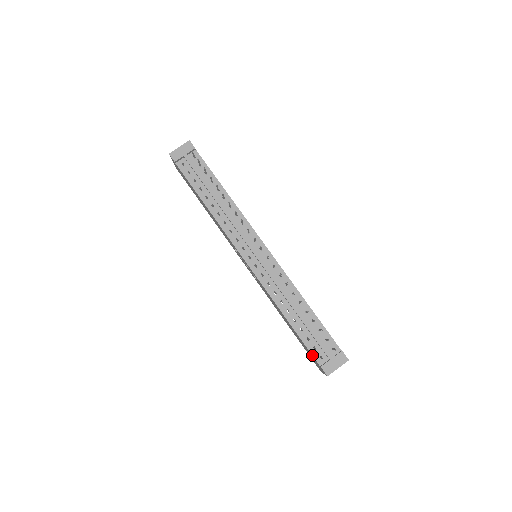
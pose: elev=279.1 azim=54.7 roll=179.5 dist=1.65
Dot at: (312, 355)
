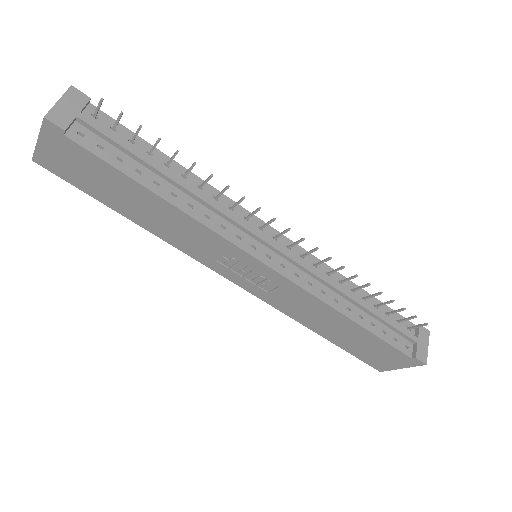
Dot at: (398, 350)
